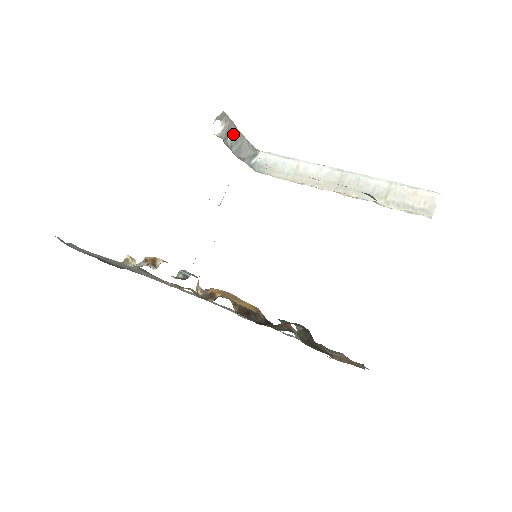
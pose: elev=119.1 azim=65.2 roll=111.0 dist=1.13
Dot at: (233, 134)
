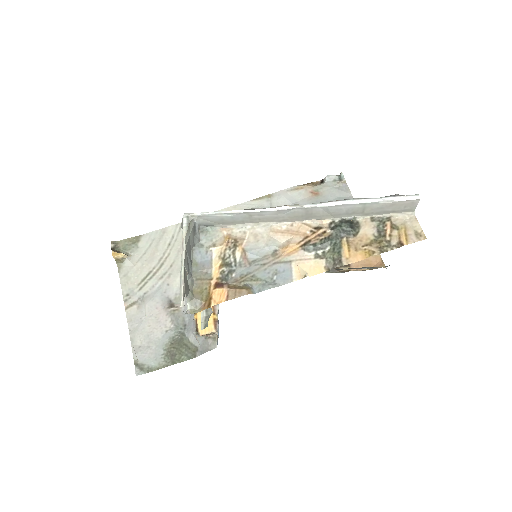
Dot at: (185, 272)
